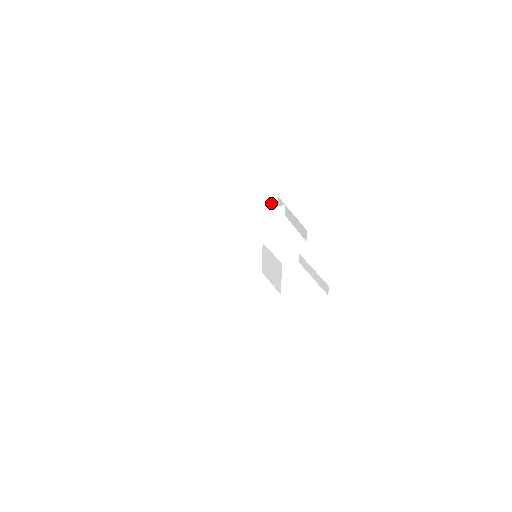
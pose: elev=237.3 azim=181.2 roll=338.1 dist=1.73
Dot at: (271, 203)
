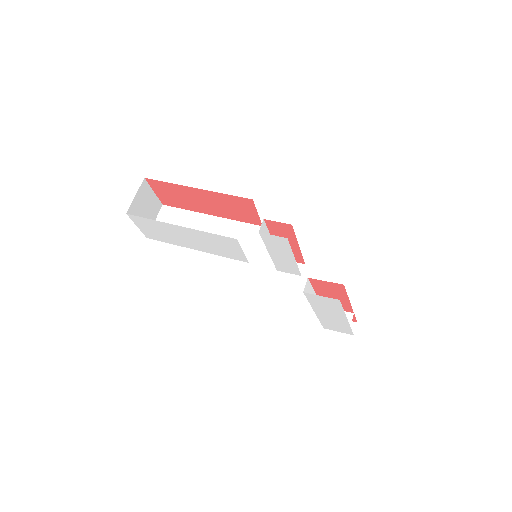
Dot at: occluded
